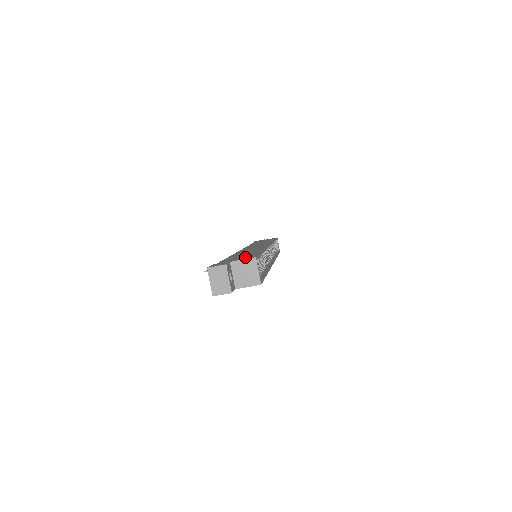
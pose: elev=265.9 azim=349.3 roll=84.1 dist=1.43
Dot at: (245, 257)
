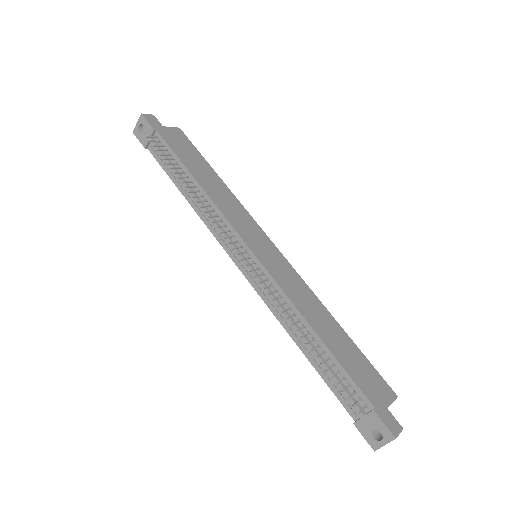
Dot at: (378, 384)
